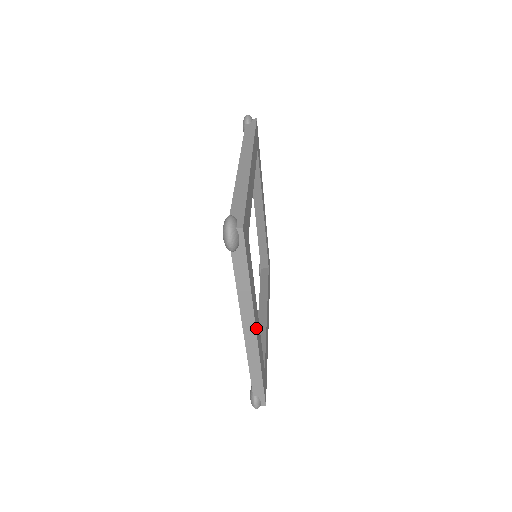
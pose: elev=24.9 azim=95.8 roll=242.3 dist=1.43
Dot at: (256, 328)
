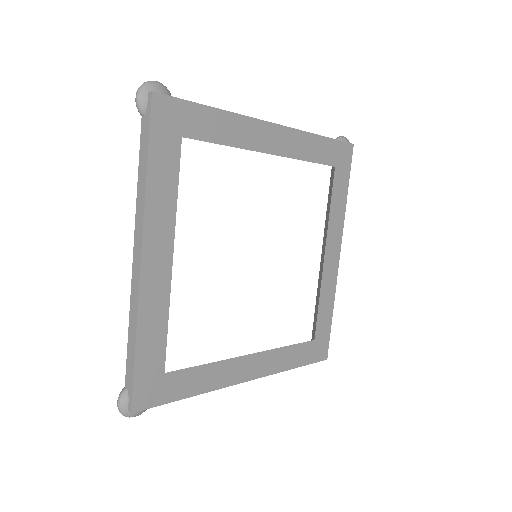
Dot at: (247, 378)
